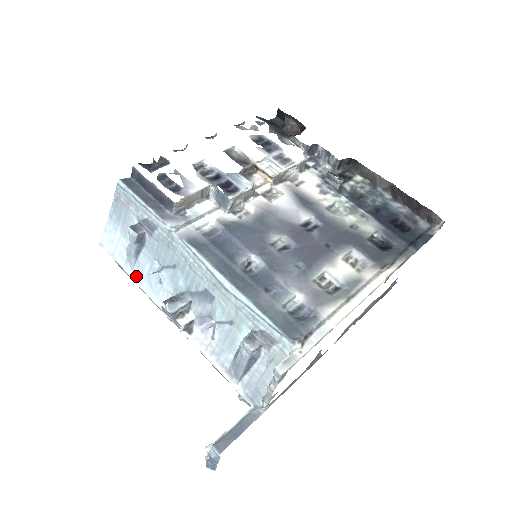
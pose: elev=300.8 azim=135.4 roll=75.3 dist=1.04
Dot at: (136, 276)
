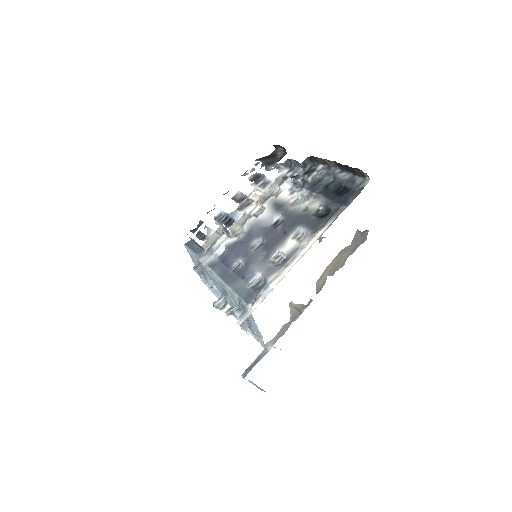
Dot at: (214, 292)
